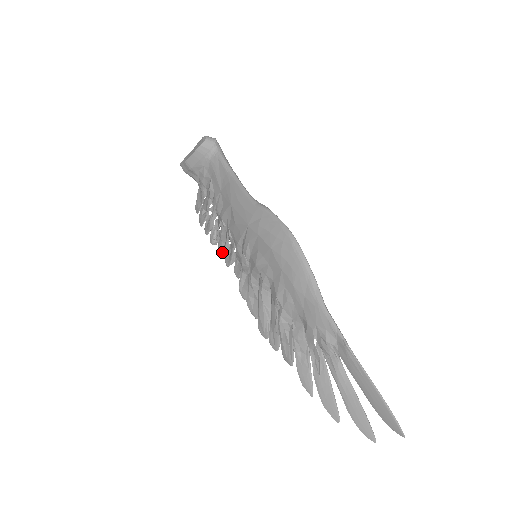
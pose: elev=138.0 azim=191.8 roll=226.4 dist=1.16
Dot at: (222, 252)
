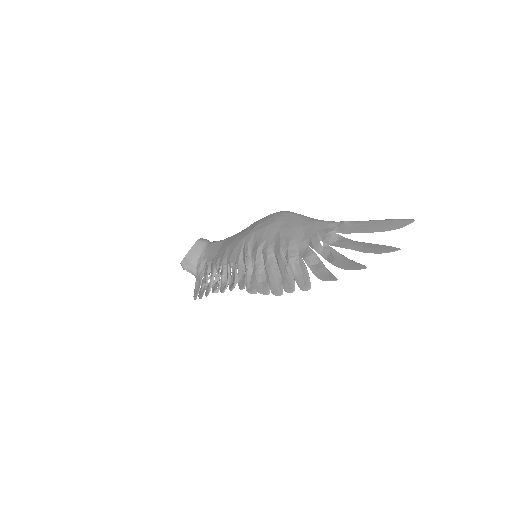
Dot at: (225, 287)
